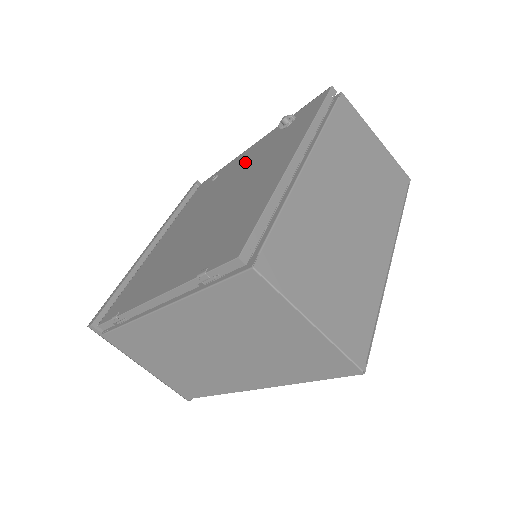
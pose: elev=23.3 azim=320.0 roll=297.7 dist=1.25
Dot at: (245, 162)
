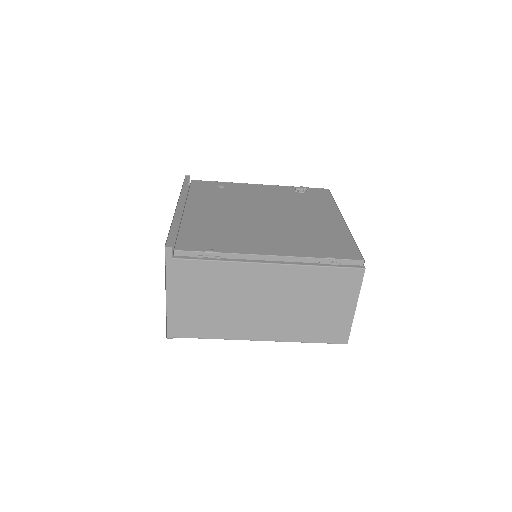
Dot at: (267, 195)
